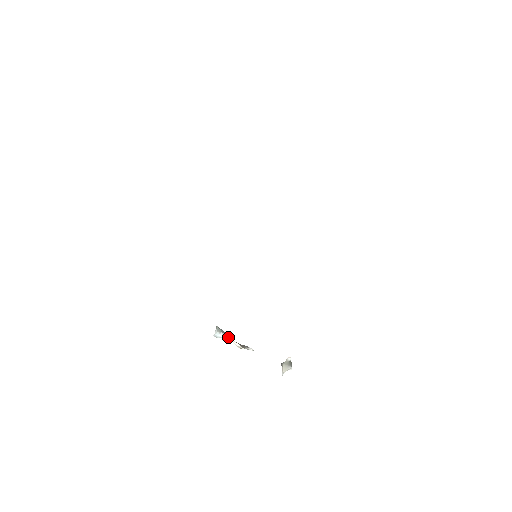
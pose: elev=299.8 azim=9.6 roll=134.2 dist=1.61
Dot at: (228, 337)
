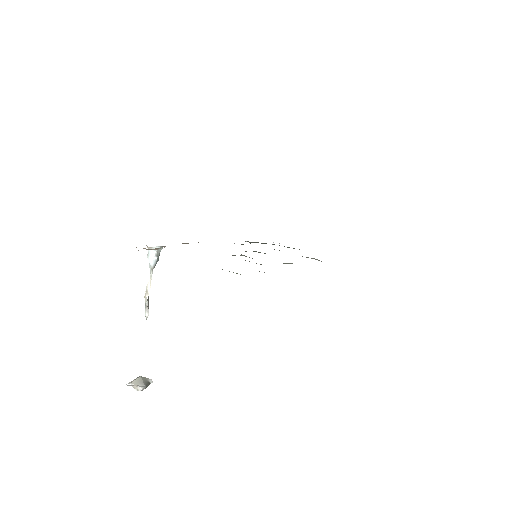
Dot at: occluded
